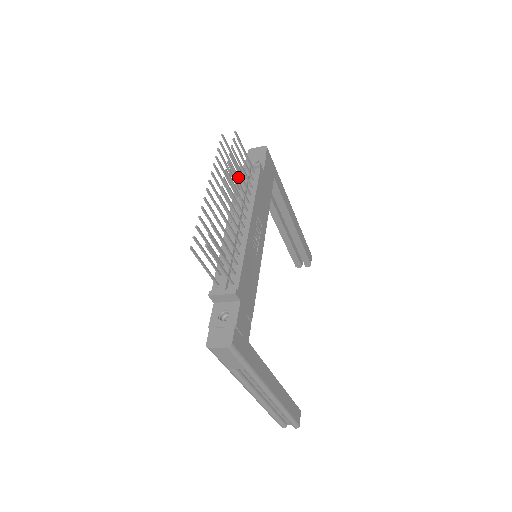
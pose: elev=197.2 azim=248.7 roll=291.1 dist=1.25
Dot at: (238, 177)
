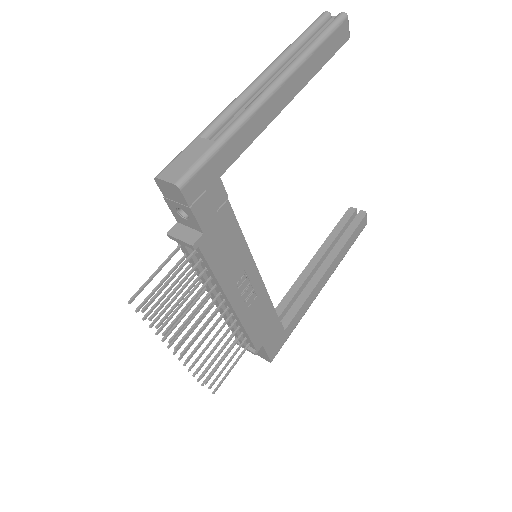
Dot at: occluded
